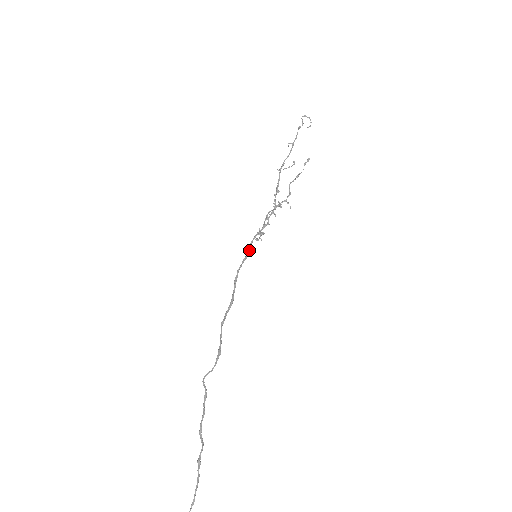
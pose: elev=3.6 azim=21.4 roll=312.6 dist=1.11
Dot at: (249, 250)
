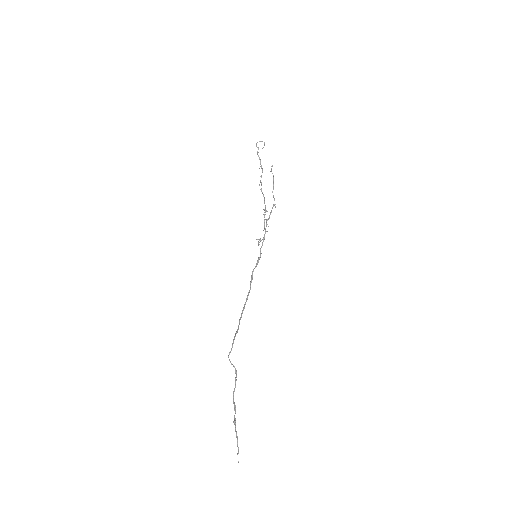
Dot at: occluded
